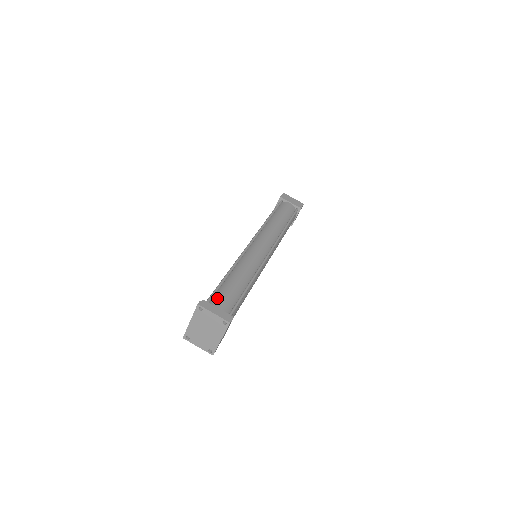
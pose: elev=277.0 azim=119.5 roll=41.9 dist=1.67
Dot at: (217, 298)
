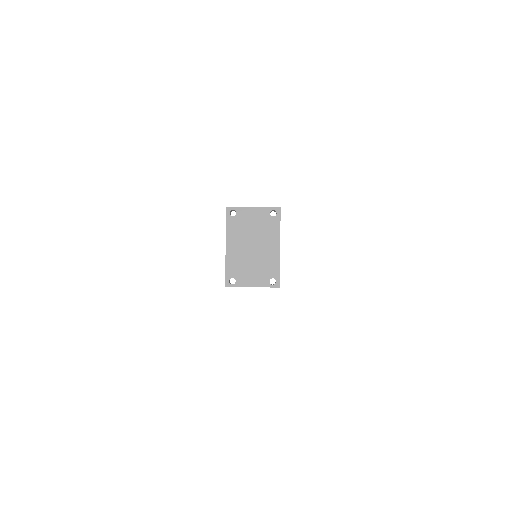
Dot at: occluded
